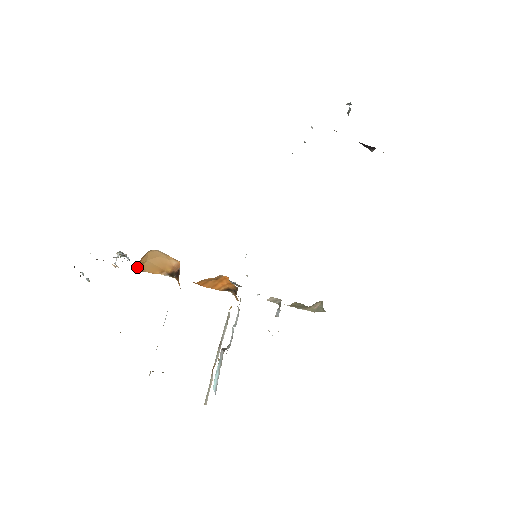
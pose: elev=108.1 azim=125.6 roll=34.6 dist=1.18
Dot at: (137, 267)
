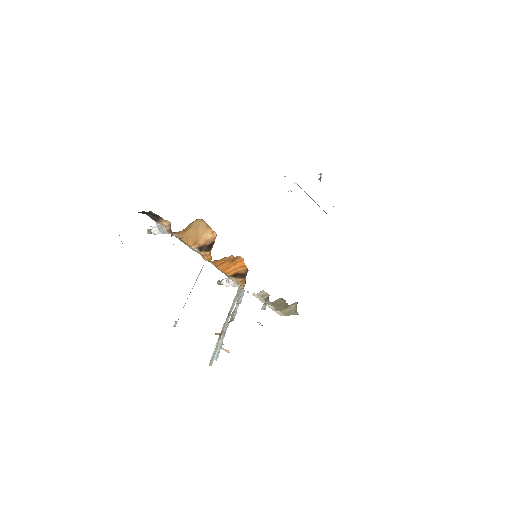
Dot at: (181, 232)
